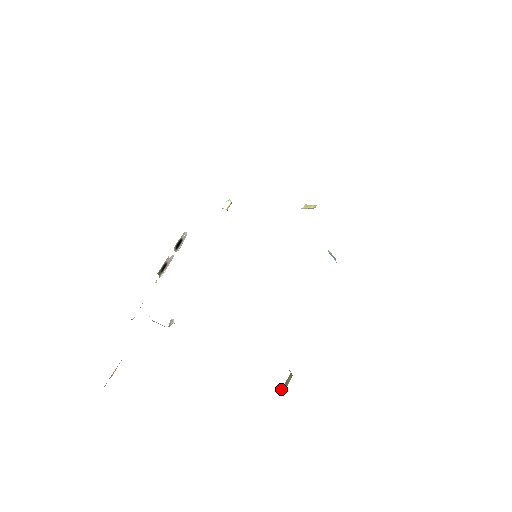
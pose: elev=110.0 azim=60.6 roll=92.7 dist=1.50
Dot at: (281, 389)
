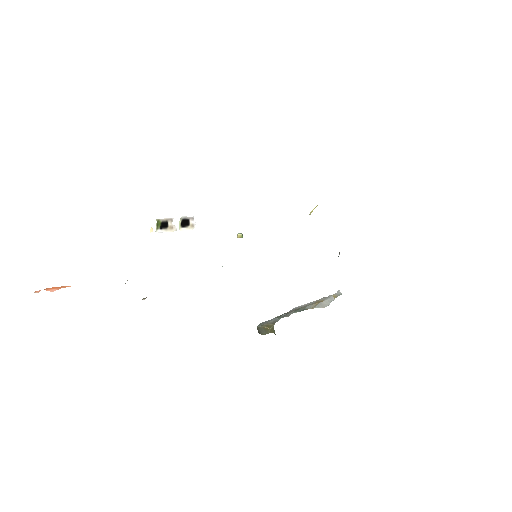
Dot at: (257, 327)
